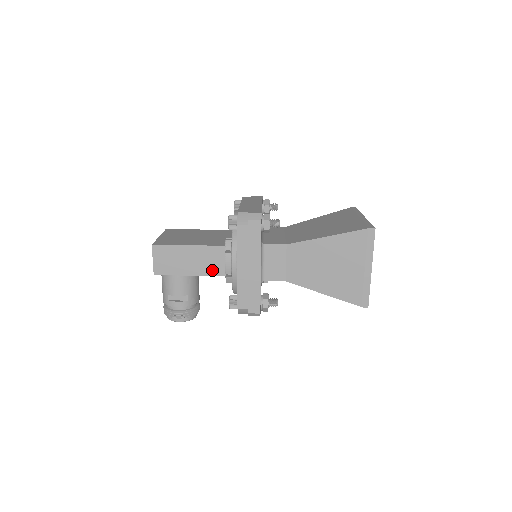
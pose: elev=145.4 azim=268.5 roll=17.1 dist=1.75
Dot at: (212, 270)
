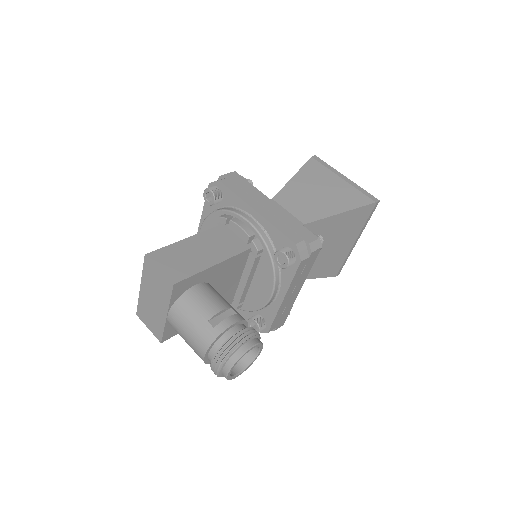
Dot at: (232, 249)
